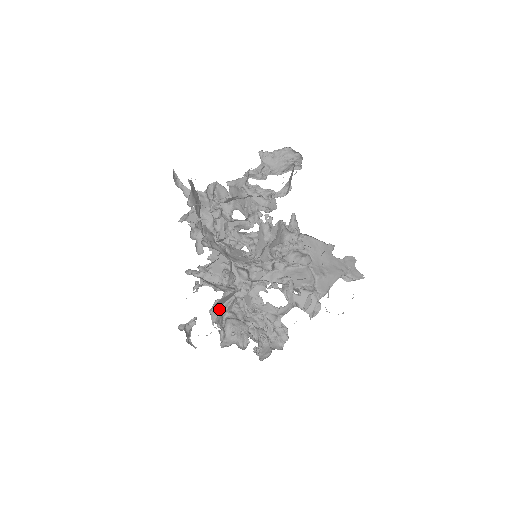
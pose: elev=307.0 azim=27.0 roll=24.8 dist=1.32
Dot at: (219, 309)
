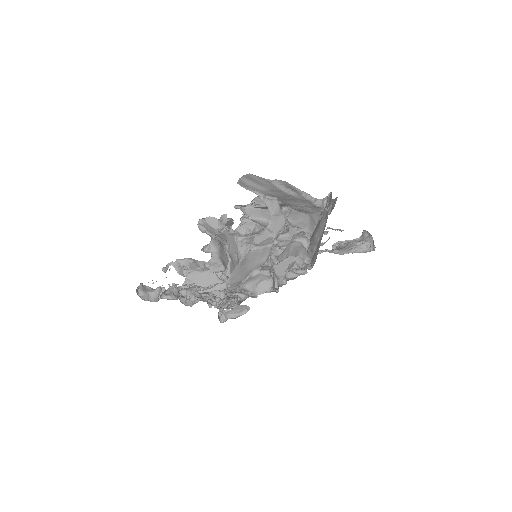
Dot at: occluded
